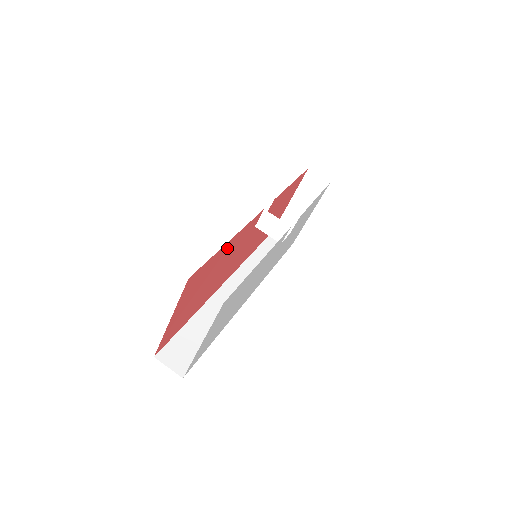
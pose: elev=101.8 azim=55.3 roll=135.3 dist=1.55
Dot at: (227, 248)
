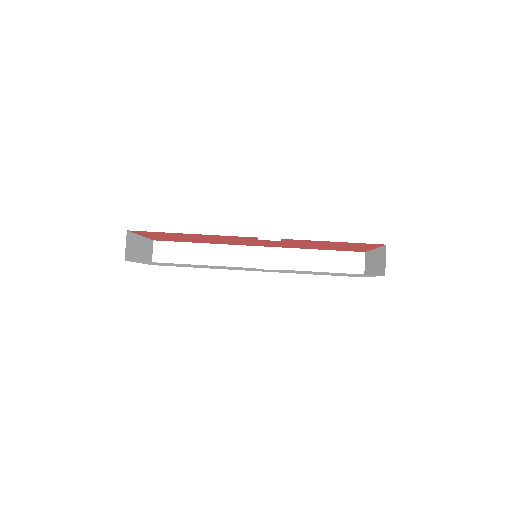
Dot at: (196, 235)
